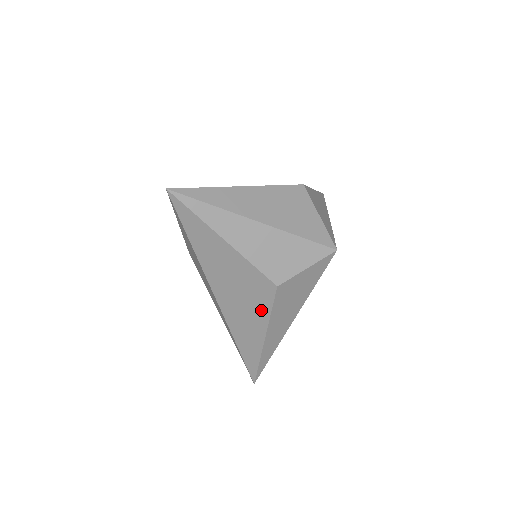
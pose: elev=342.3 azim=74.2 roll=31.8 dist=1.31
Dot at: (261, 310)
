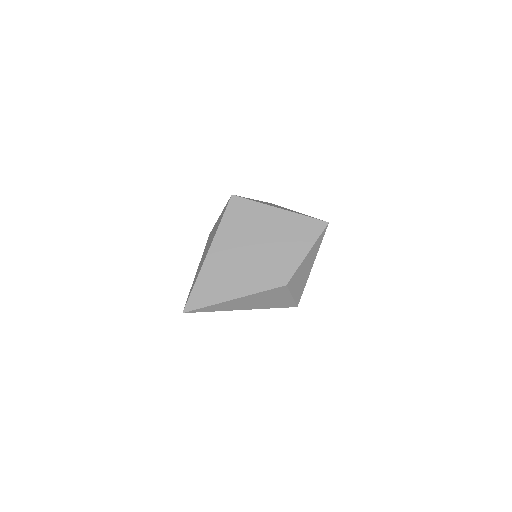
Dot at: occluded
